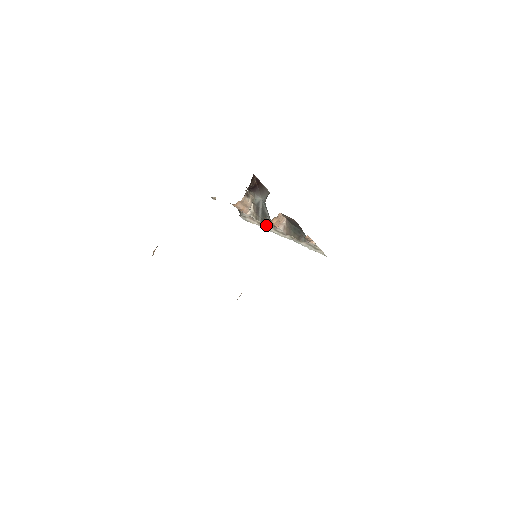
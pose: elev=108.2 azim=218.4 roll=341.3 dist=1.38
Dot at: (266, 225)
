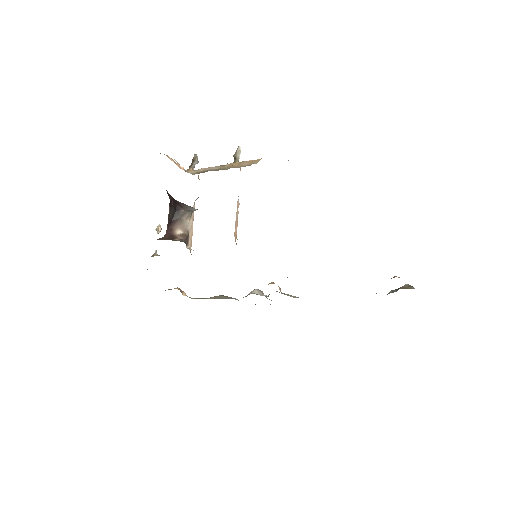
Dot at: occluded
